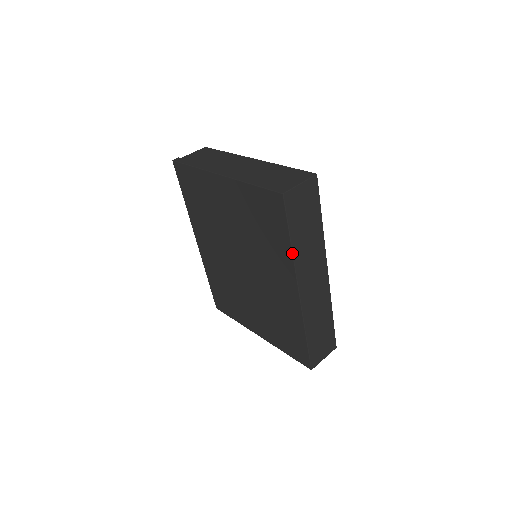
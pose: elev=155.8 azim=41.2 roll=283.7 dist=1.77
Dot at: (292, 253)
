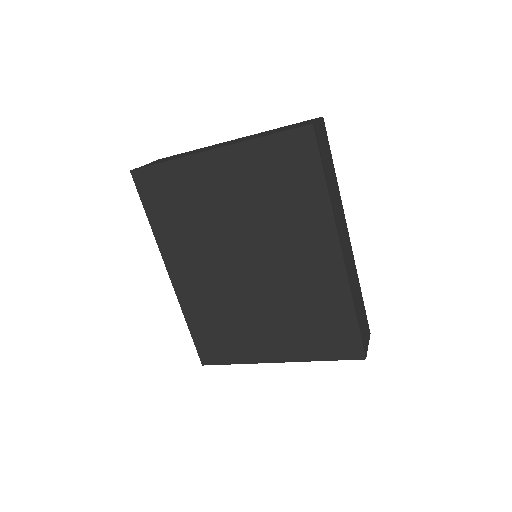
Dot at: (329, 199)
